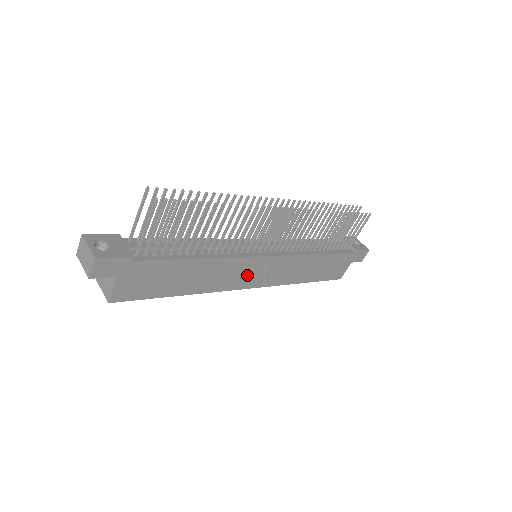
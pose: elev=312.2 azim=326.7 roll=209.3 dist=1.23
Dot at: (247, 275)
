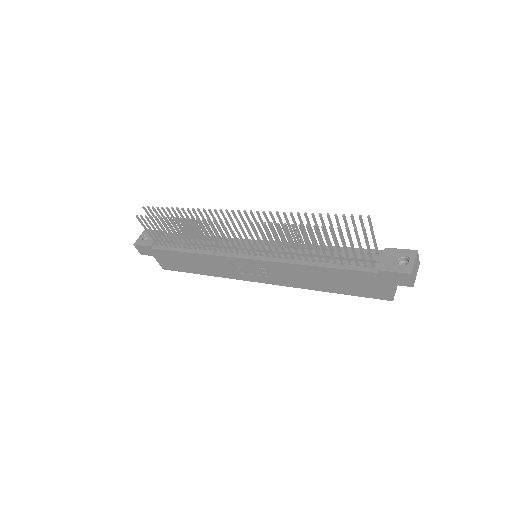
Dot at: (244, 271)
